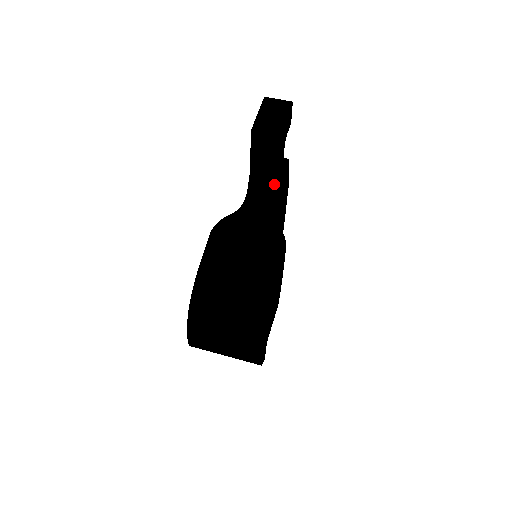
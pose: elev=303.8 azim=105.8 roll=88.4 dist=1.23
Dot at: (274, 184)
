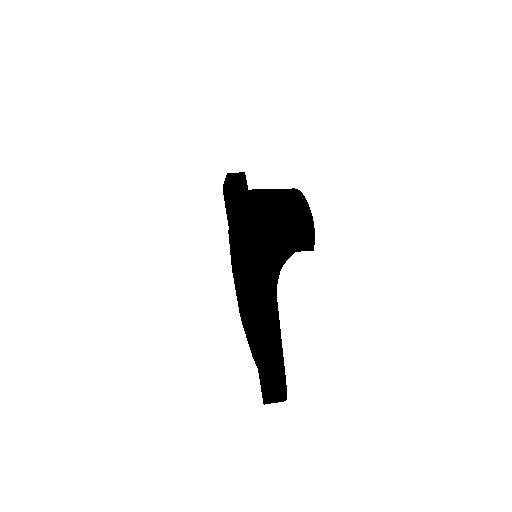
Dot at: occluded
